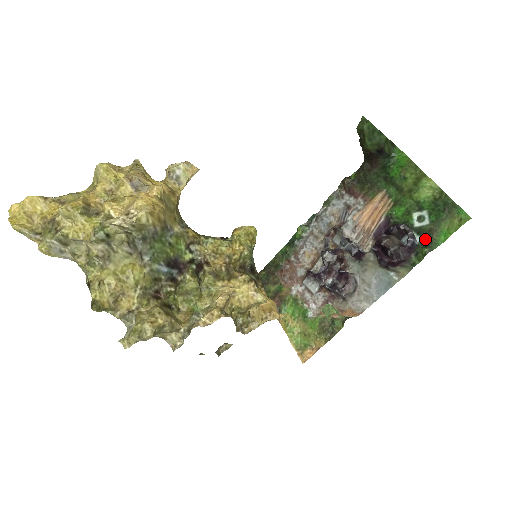
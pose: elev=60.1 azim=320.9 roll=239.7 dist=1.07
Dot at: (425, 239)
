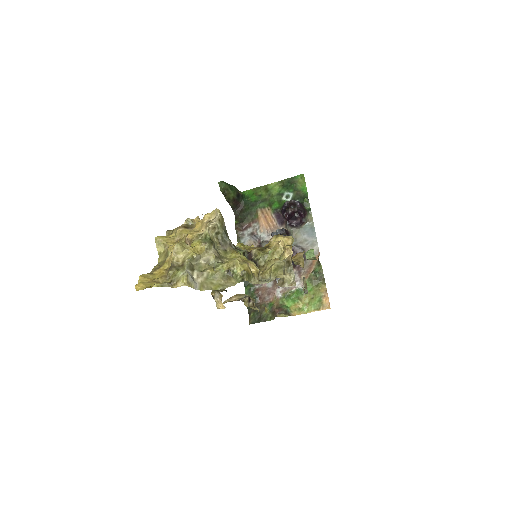
Dot at: (300, 198)
